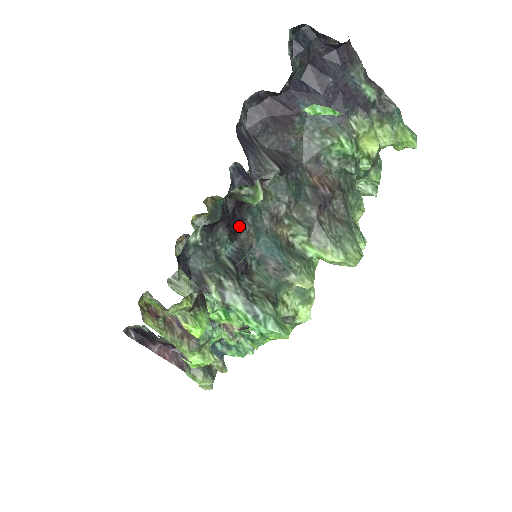
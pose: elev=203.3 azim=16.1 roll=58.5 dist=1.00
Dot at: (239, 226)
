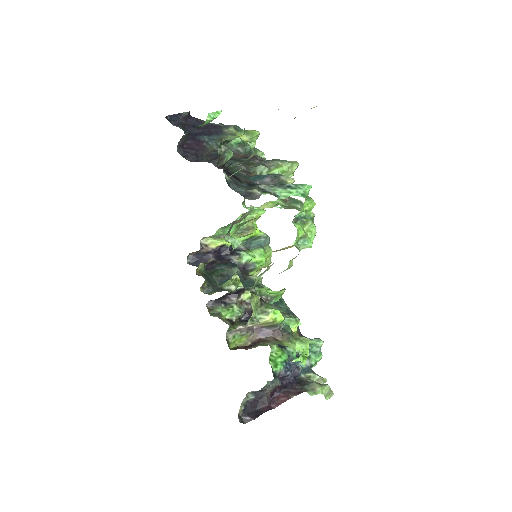
Dot at: (236, 177)
